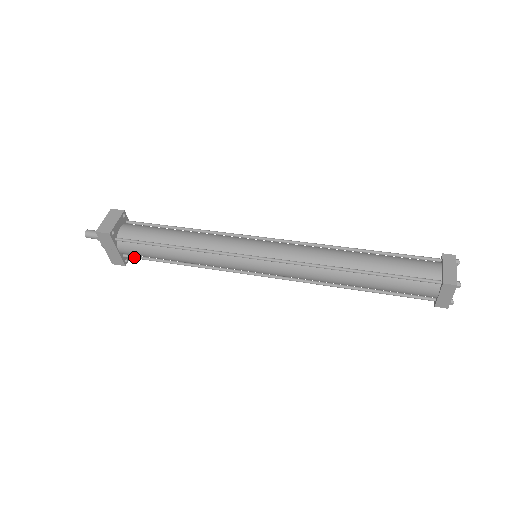
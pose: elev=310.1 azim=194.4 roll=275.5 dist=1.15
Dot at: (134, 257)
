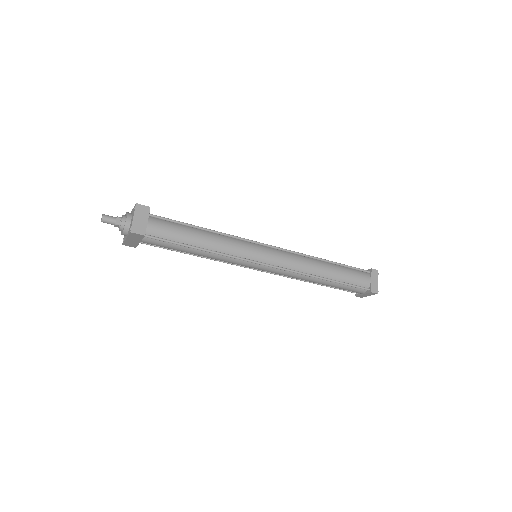
Dot at: (150, 245)
